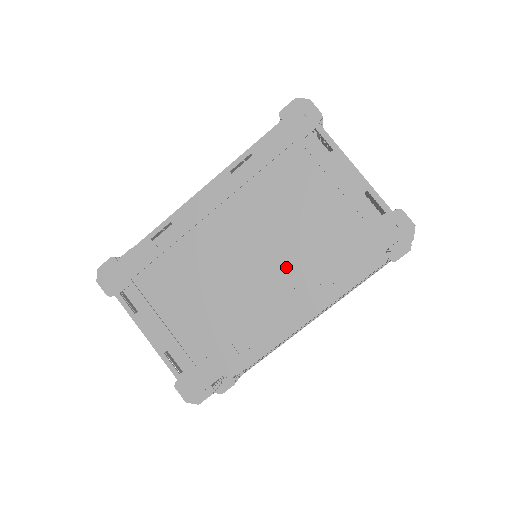
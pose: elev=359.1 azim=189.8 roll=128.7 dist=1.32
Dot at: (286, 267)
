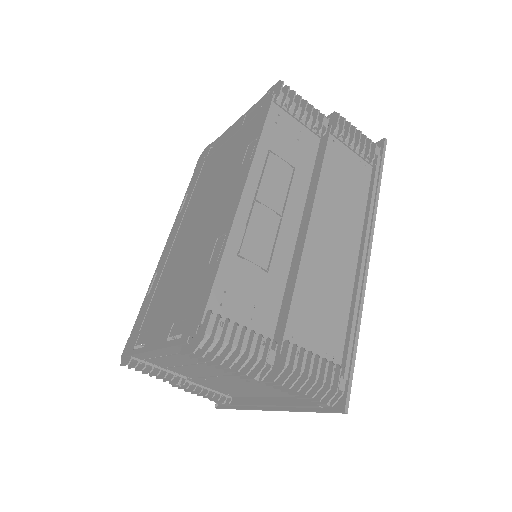
Dot at: (223, 190)
